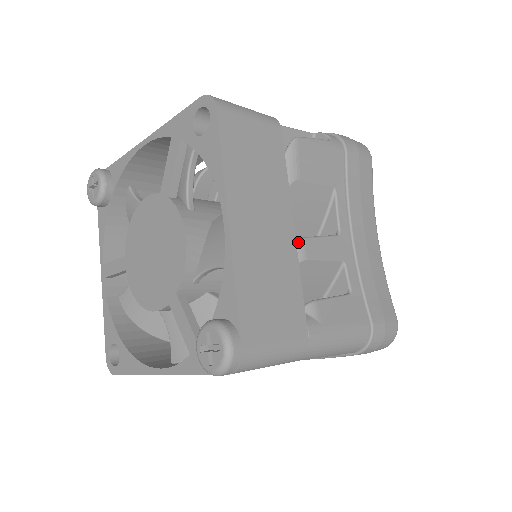
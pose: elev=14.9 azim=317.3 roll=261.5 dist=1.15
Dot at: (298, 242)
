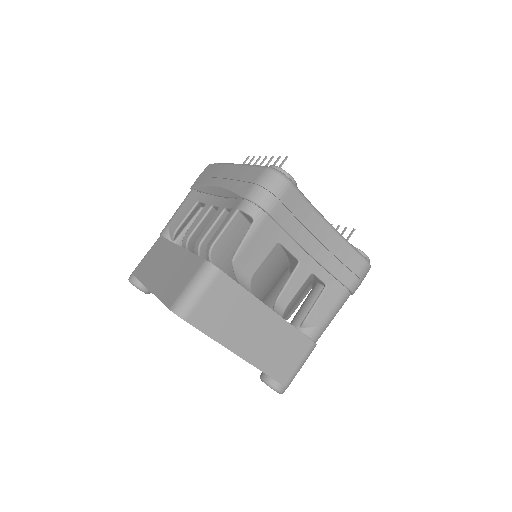
Dot at: (277, 302)
